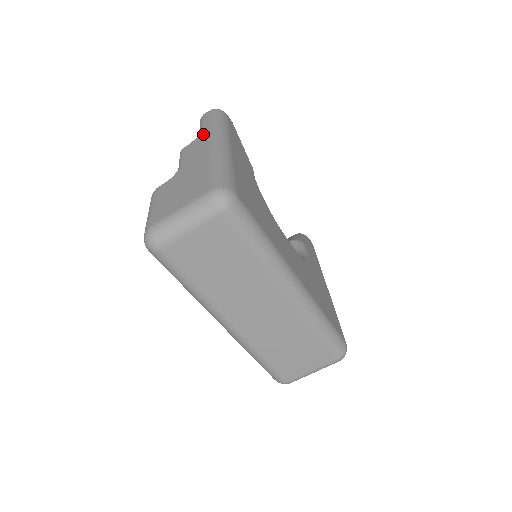
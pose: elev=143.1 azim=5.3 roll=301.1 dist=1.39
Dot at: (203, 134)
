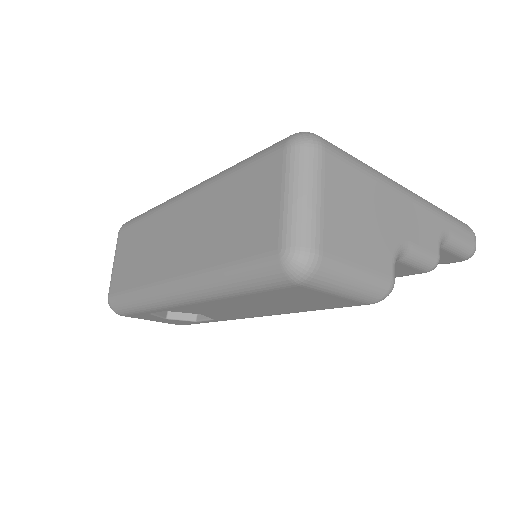
Dot at: occluded
